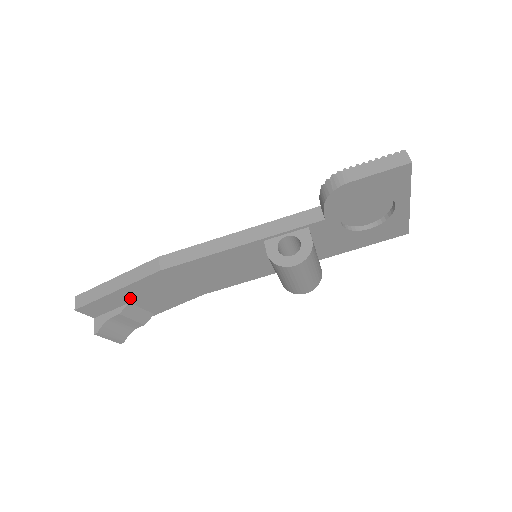
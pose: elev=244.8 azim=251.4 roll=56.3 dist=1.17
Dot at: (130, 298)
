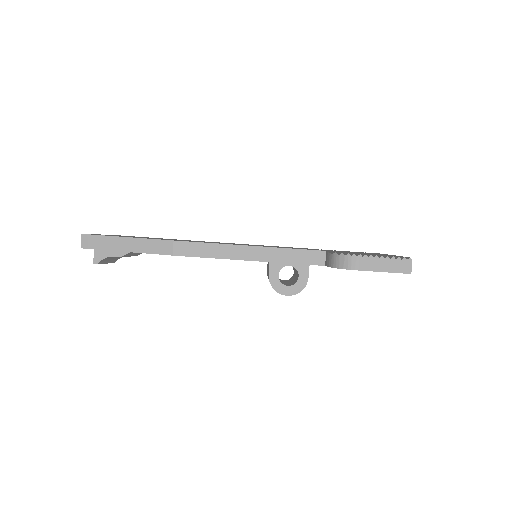
Dot at: occluded
